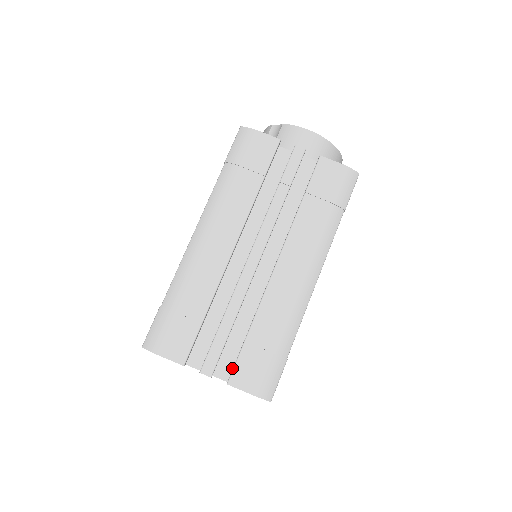
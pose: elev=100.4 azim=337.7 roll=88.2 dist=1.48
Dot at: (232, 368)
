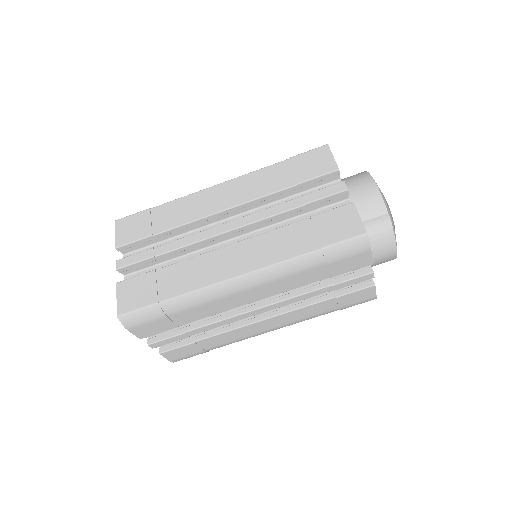
Dot at: occluded
